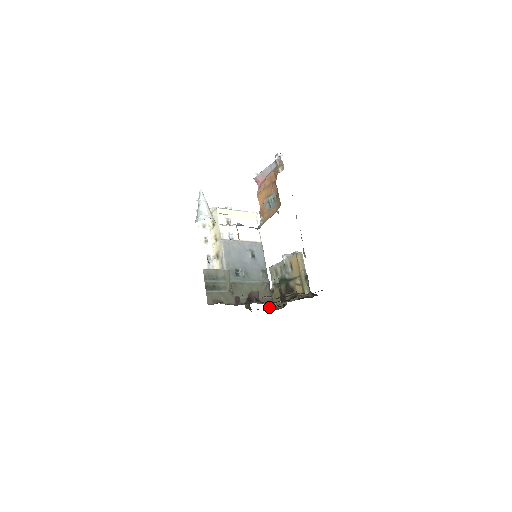
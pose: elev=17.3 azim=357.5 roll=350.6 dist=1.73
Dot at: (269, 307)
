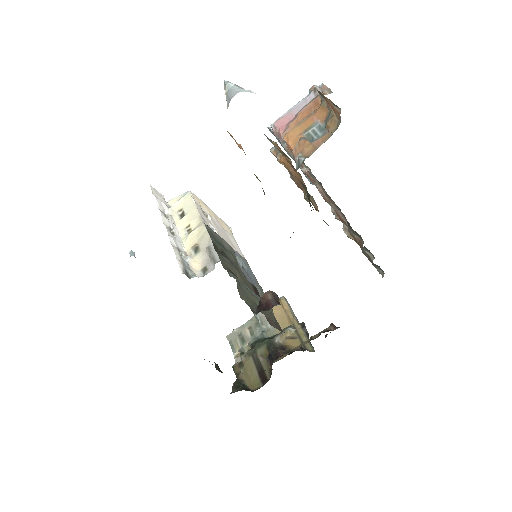
Dot at: (238, 388)
